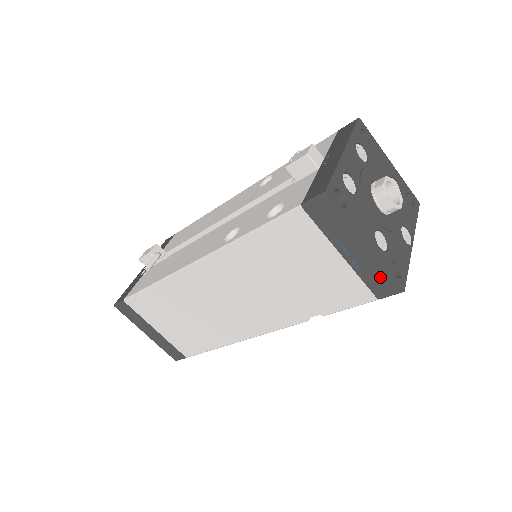
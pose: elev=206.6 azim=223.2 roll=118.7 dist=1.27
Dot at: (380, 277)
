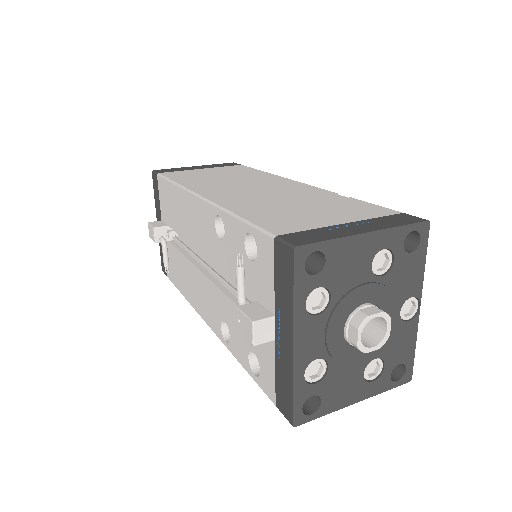
Dot at: occluded
